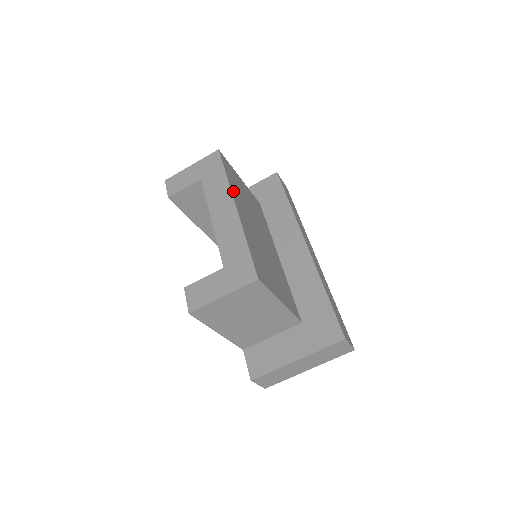
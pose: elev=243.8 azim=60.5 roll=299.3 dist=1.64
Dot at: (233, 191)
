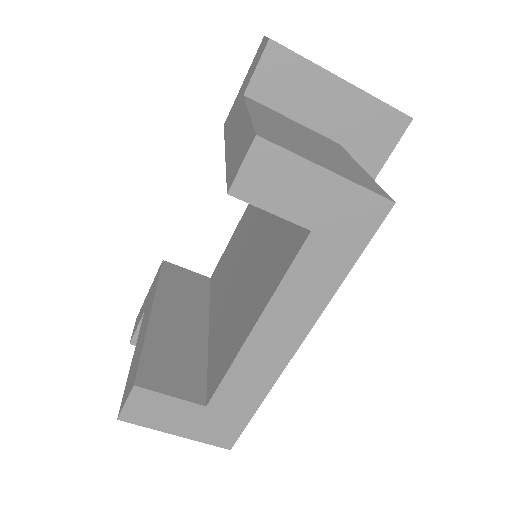
Dot at: occluded
